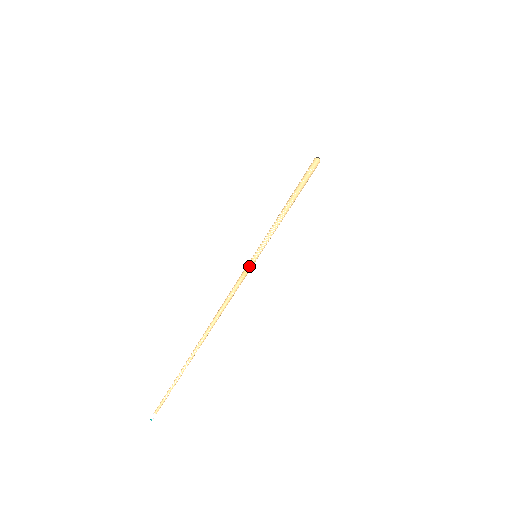
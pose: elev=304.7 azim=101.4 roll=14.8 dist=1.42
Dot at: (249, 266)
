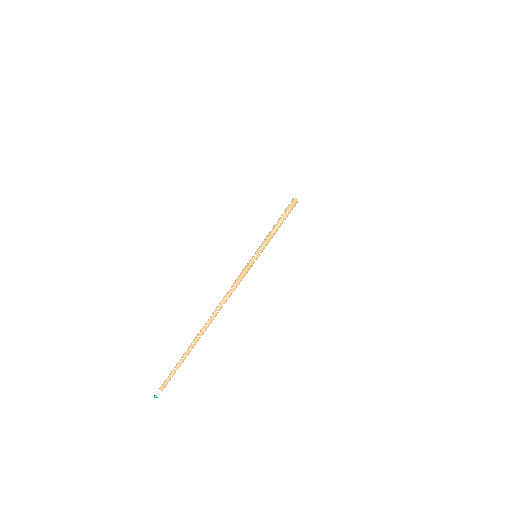
Dot at: (250, 264)
